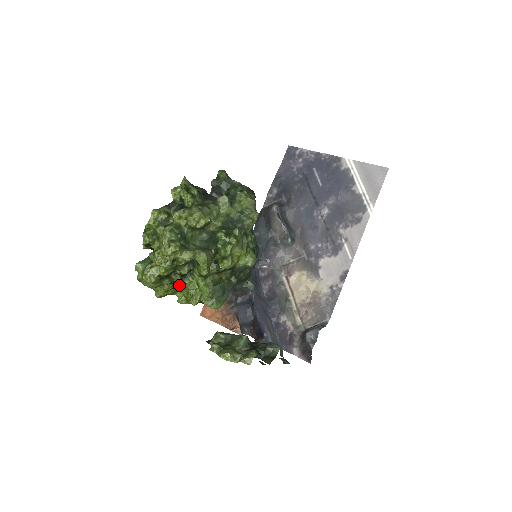
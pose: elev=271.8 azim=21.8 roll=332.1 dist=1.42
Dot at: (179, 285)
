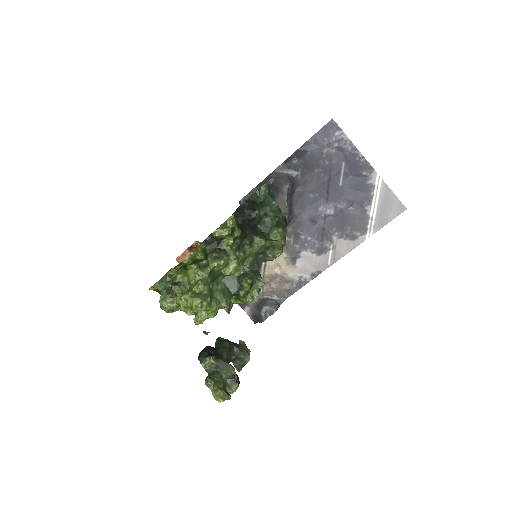
Dot at: occluded
